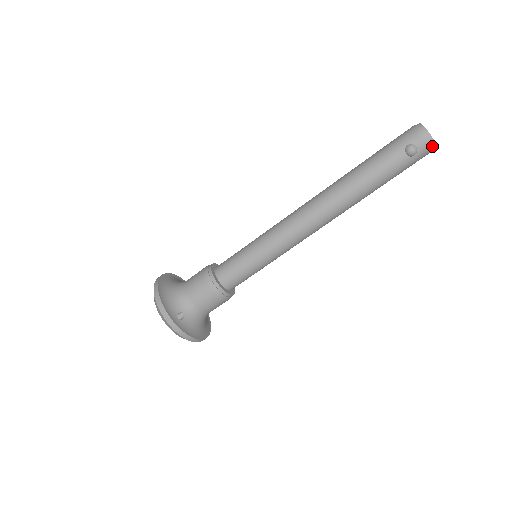
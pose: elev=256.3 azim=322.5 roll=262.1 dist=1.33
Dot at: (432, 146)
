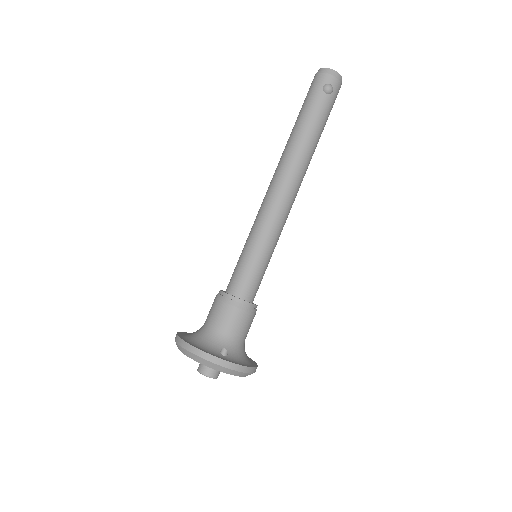
Dot at: (340, 79)
